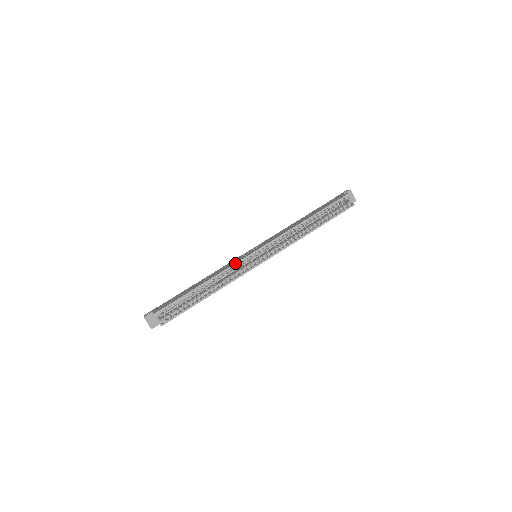
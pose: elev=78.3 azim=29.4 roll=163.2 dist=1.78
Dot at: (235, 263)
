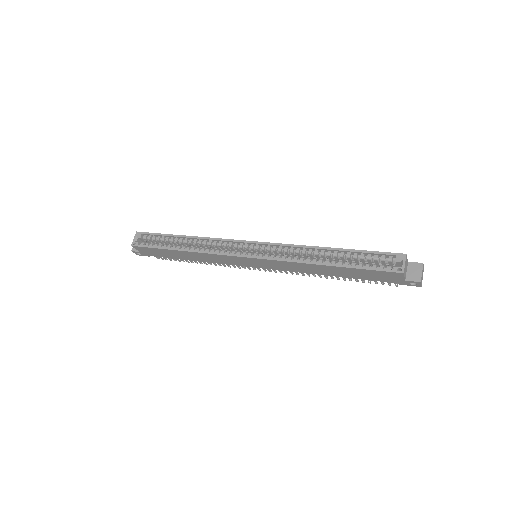
Dot at: occluded
